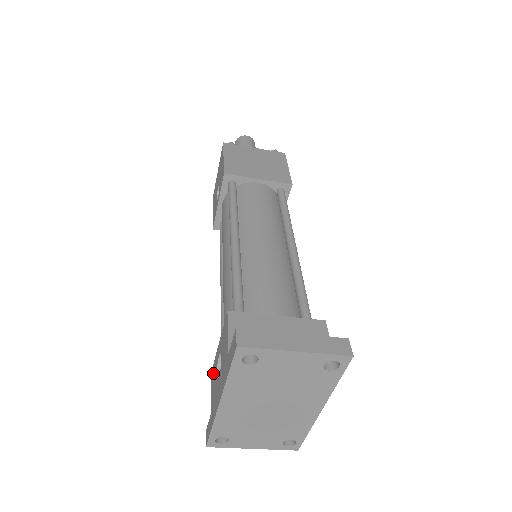
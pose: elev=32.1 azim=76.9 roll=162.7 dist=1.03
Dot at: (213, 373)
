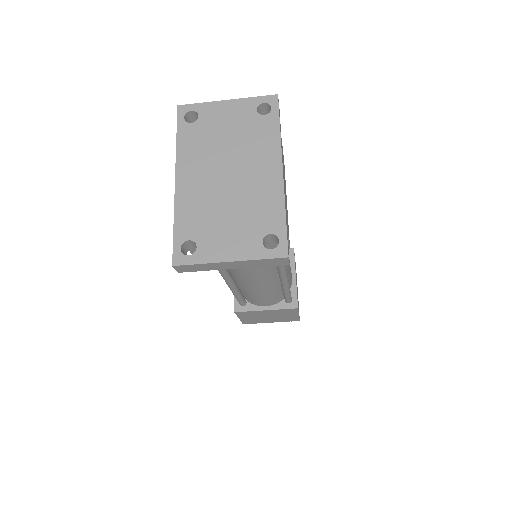
Dot at: occluded
